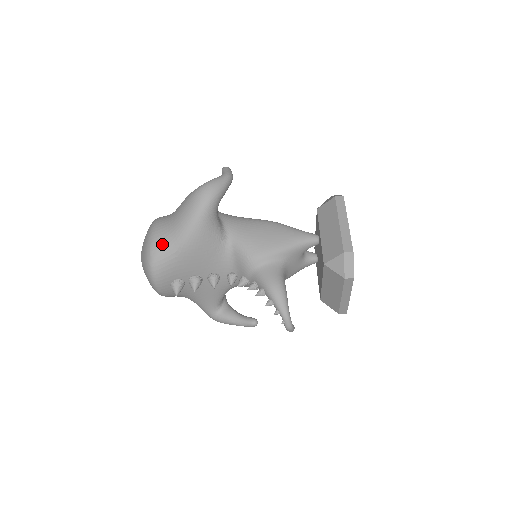
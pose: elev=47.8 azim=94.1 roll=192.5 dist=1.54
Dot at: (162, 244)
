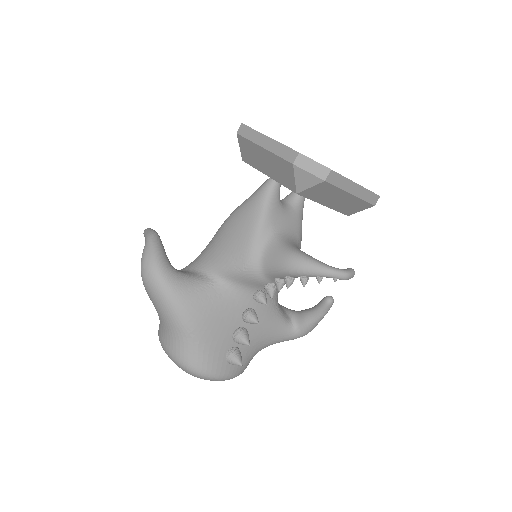
Dot at: (177, 348)
